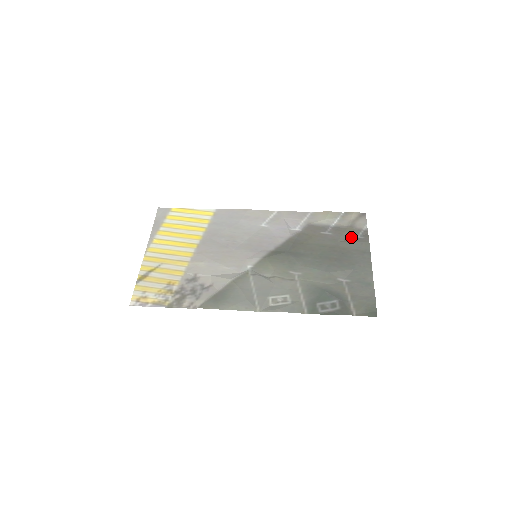
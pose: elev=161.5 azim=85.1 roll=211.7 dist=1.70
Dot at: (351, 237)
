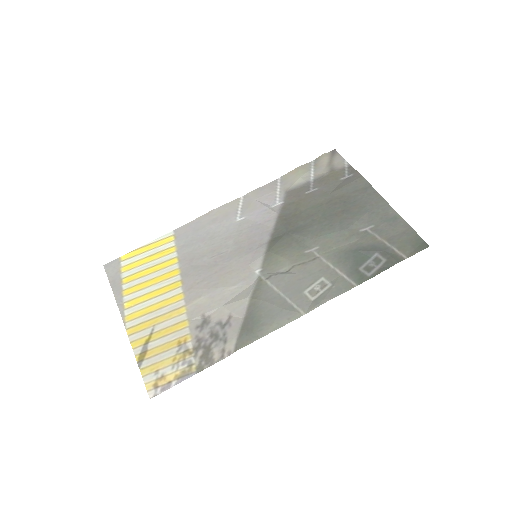
Dot at: (340, 181)
